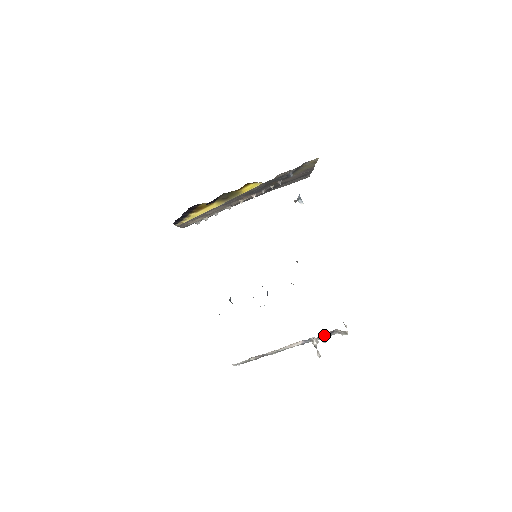
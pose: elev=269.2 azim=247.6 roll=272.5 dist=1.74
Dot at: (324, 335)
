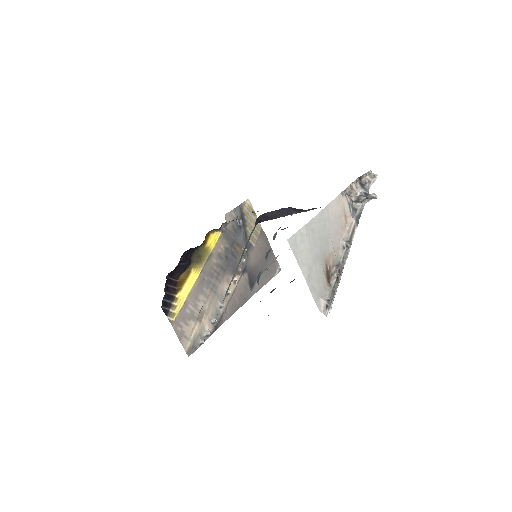
Dot at: (361, 195)
